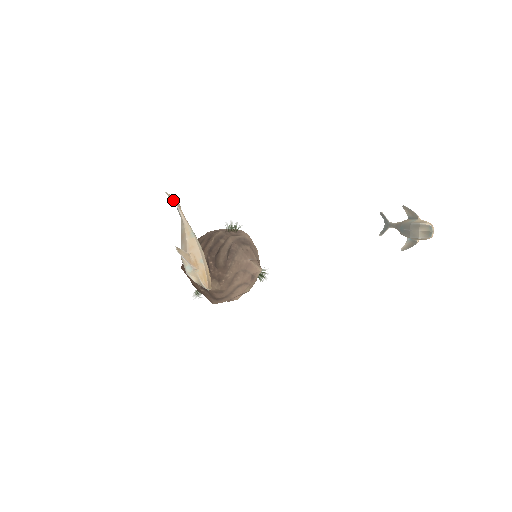
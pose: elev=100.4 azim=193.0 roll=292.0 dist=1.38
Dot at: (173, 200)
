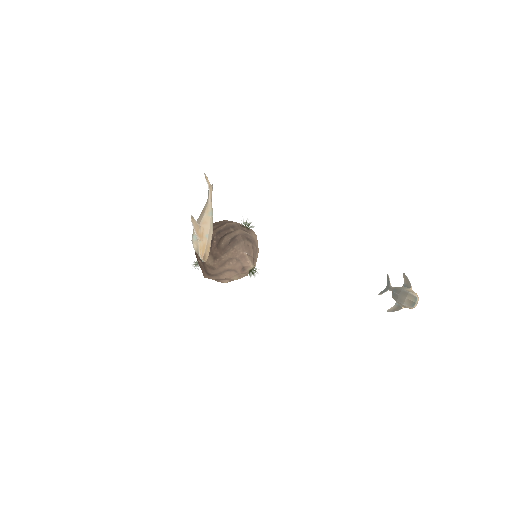
Dot at: (208, 182)
